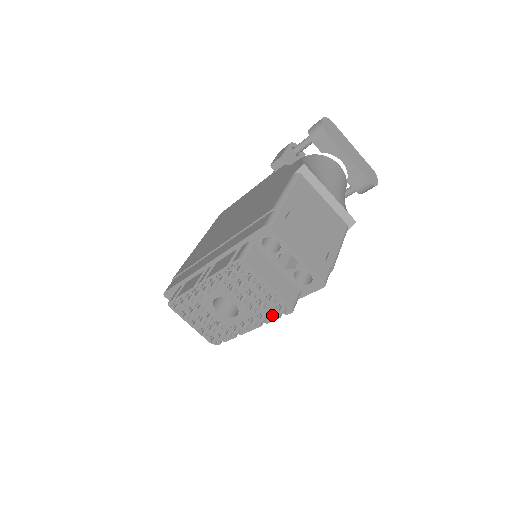
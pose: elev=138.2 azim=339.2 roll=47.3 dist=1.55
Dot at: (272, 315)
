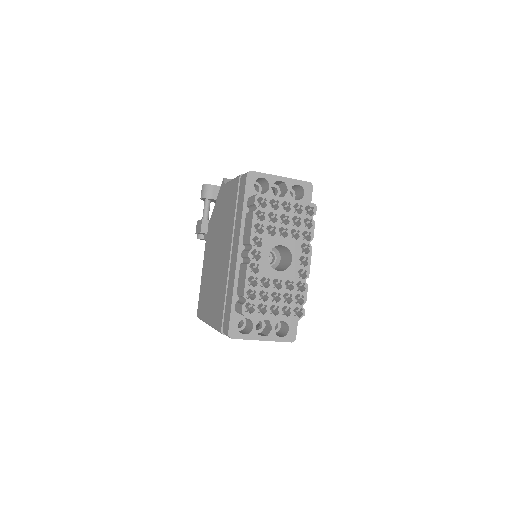
Dot at: (309, 228)
